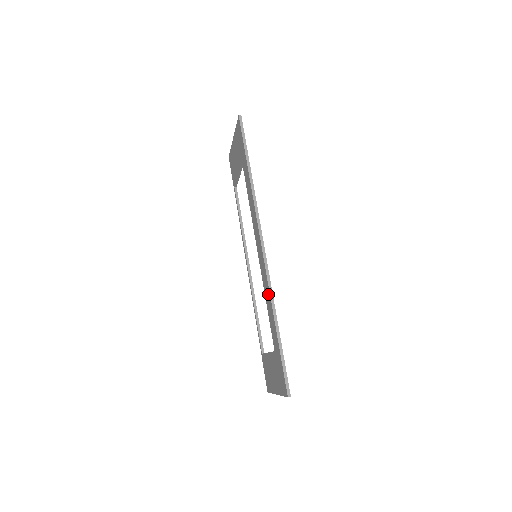
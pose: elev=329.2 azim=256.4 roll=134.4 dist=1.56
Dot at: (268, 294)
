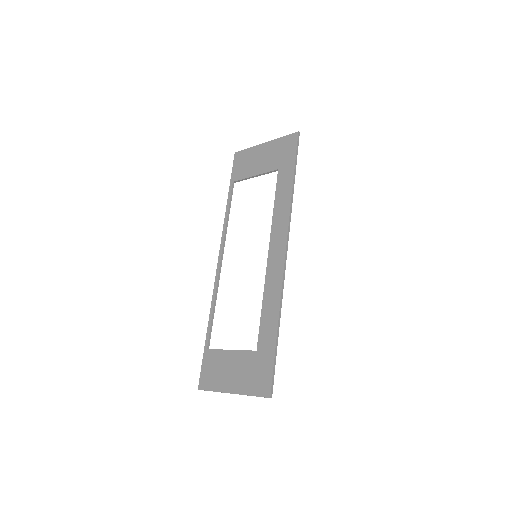
Dot at: (276, 296)
